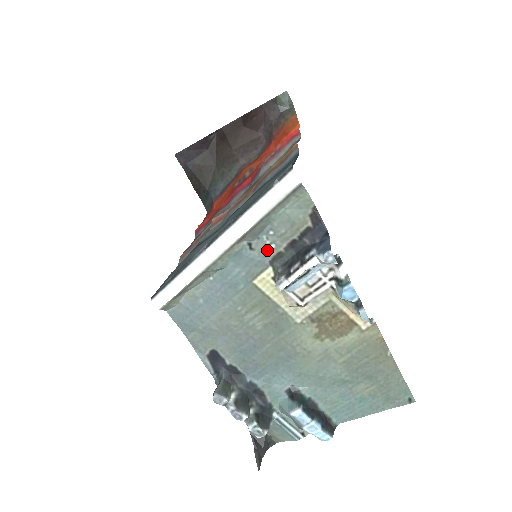
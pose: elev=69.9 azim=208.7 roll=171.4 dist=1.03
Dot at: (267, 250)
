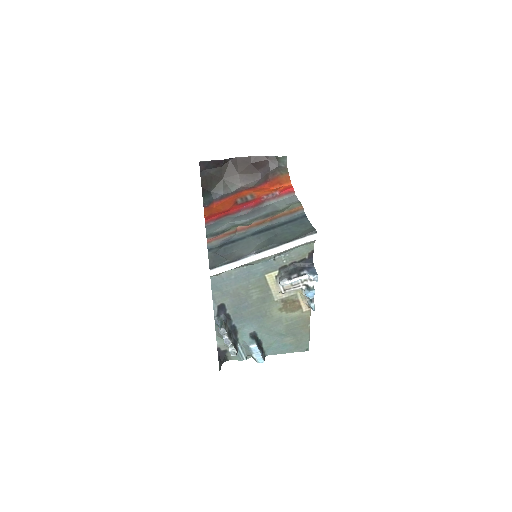
Dot at: (281, 262)
